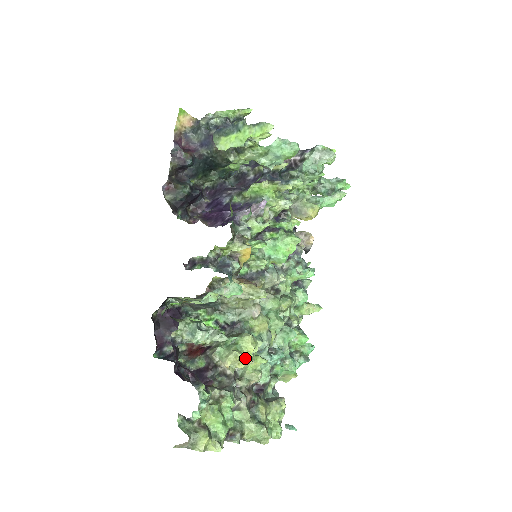
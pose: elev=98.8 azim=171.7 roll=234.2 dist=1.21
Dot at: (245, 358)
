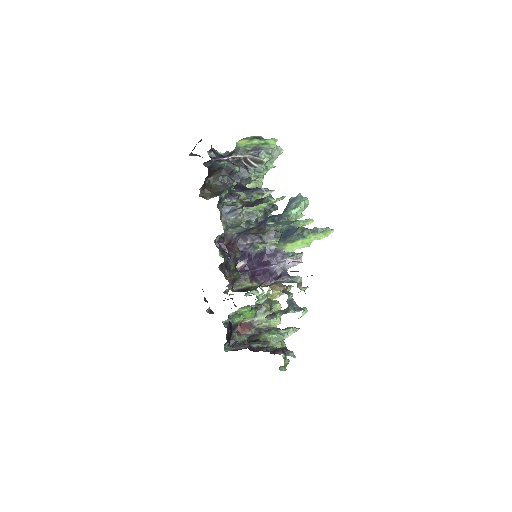
Dot at: occluded
